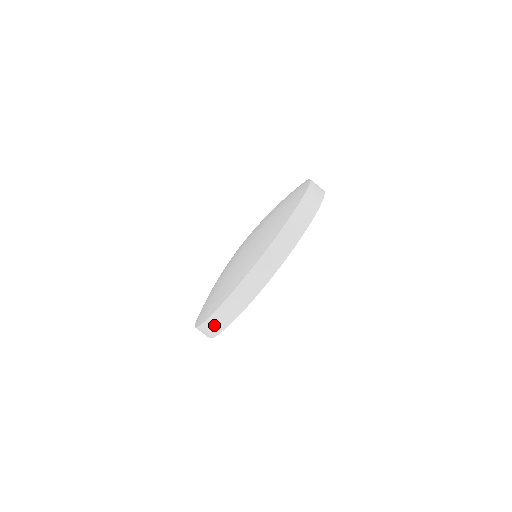
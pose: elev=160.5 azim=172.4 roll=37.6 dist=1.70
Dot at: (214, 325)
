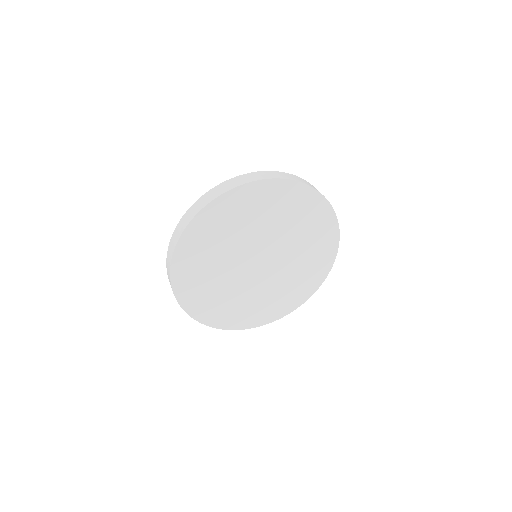
Dot at: (168, 272)
